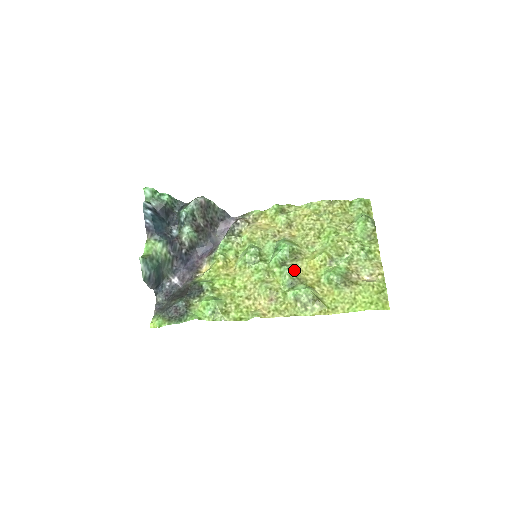
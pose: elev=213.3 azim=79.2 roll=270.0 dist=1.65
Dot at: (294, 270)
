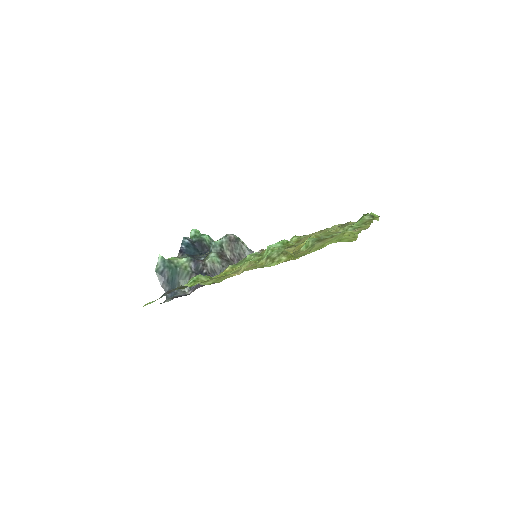
Dot at: occluded
